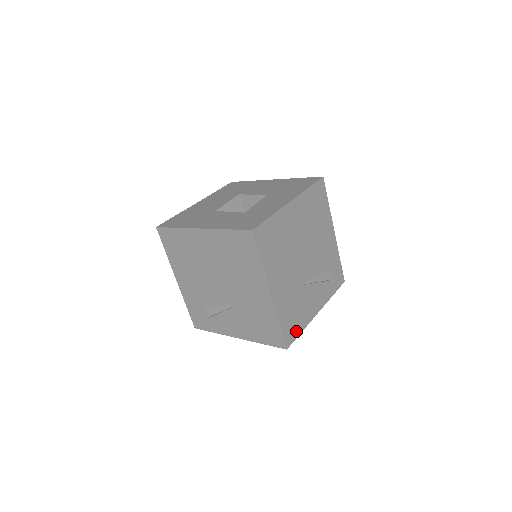
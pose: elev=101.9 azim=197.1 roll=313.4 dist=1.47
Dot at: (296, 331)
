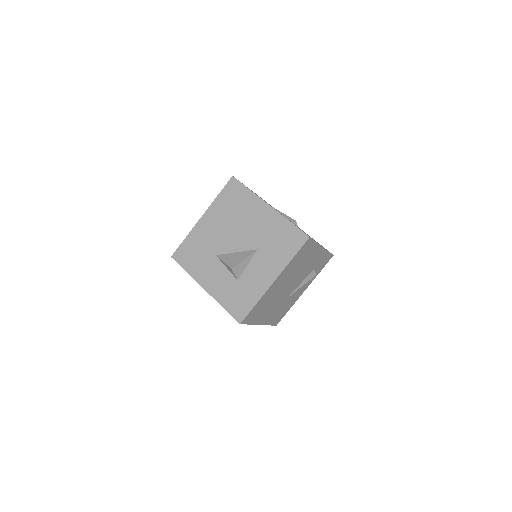
Dot at: (284, 314)
